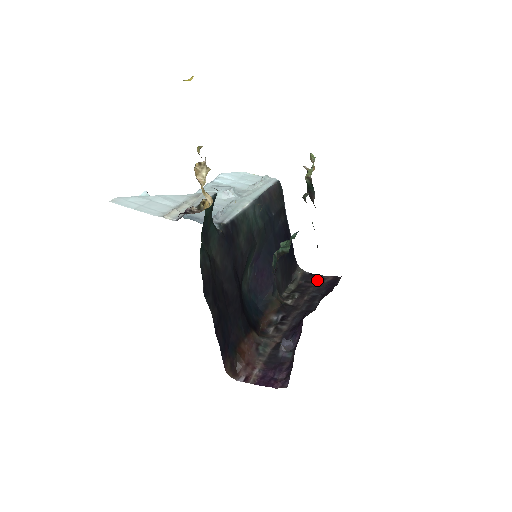
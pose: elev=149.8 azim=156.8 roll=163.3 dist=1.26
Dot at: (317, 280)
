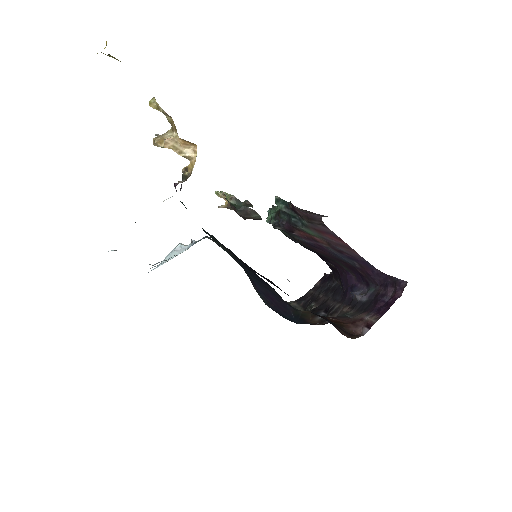
Dot at: (311, 292)
